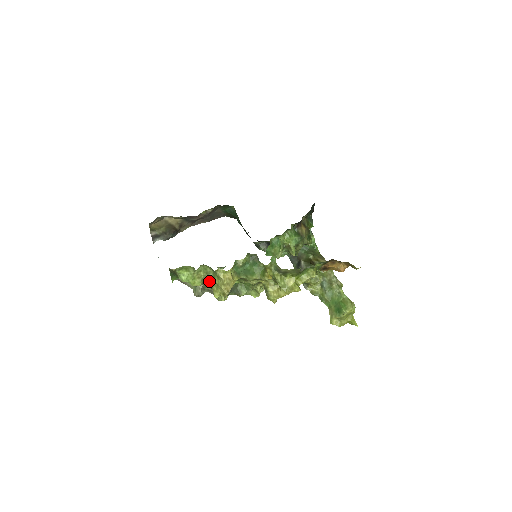
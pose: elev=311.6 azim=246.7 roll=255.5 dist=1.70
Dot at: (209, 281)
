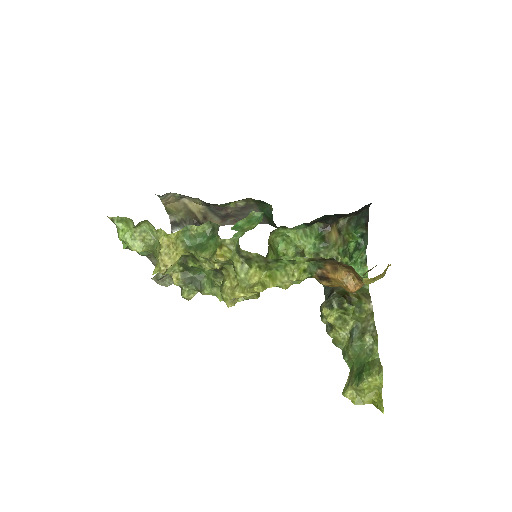
Dot at: (155, 250)
